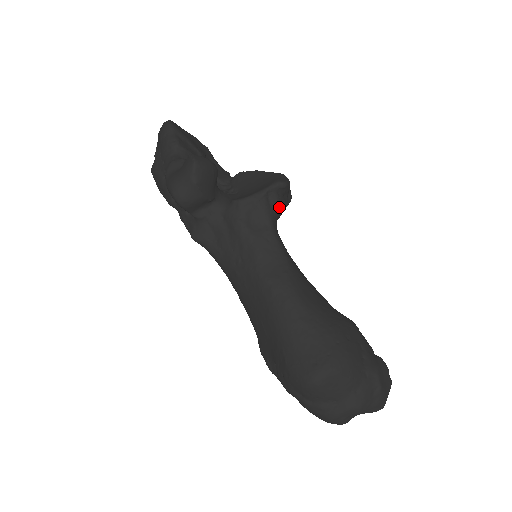
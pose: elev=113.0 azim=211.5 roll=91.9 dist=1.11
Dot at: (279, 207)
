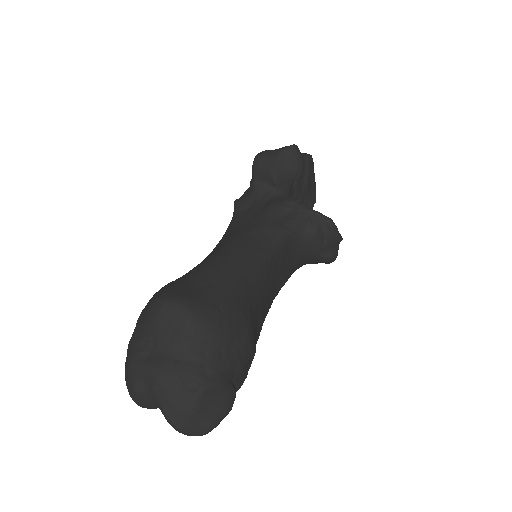
Dot at: (311, 234)
